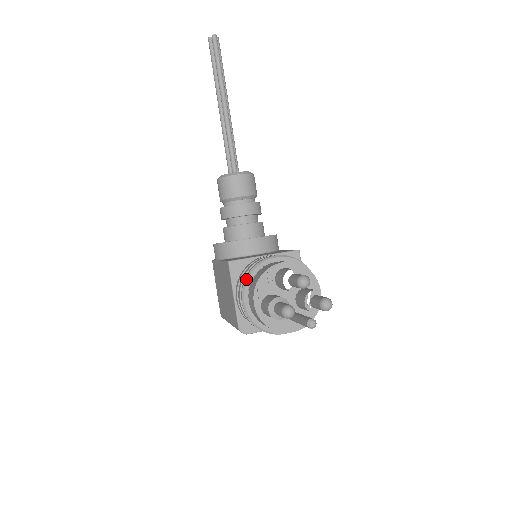
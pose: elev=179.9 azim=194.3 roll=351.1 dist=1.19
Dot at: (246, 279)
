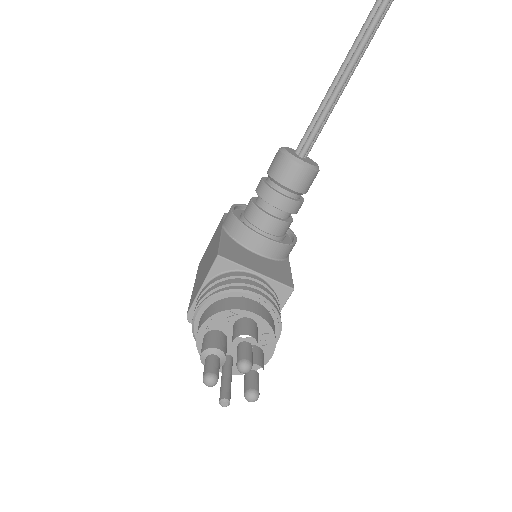
Dot at: (213, 295)
